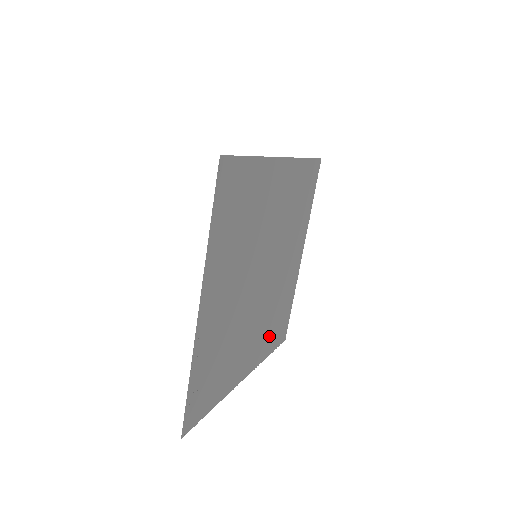
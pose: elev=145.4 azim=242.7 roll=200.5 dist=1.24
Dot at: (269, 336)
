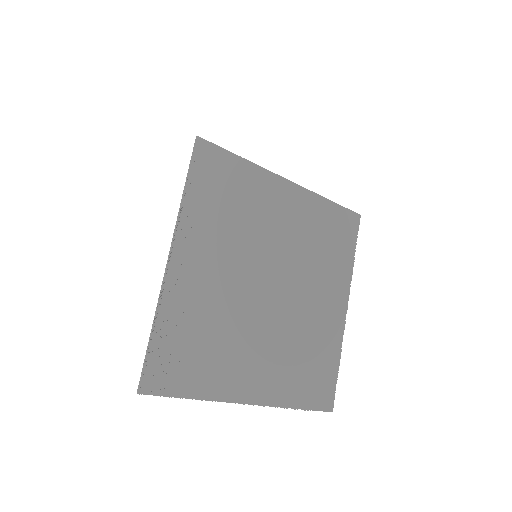
Dot at: (295, 379)
